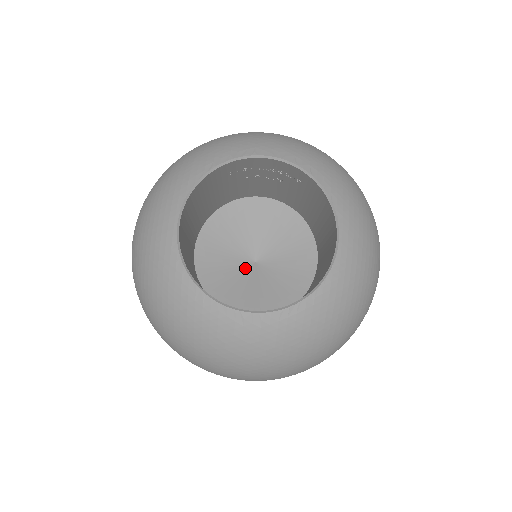
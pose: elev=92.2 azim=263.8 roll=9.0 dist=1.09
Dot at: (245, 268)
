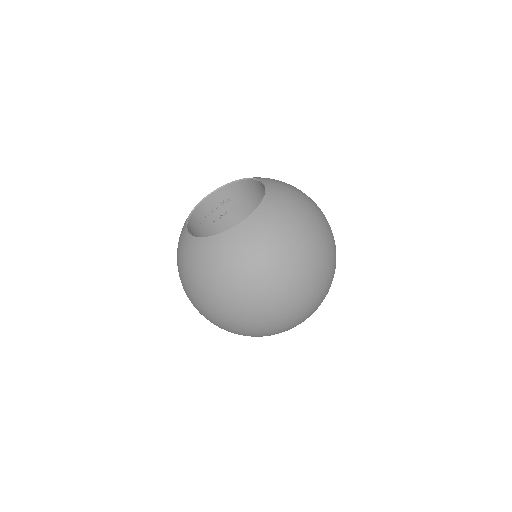
Dot at: occluded
